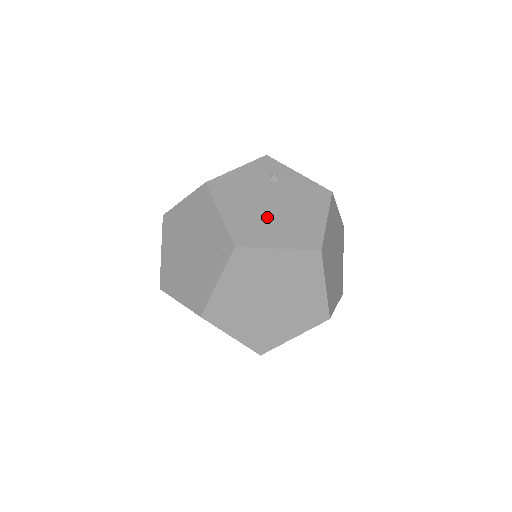
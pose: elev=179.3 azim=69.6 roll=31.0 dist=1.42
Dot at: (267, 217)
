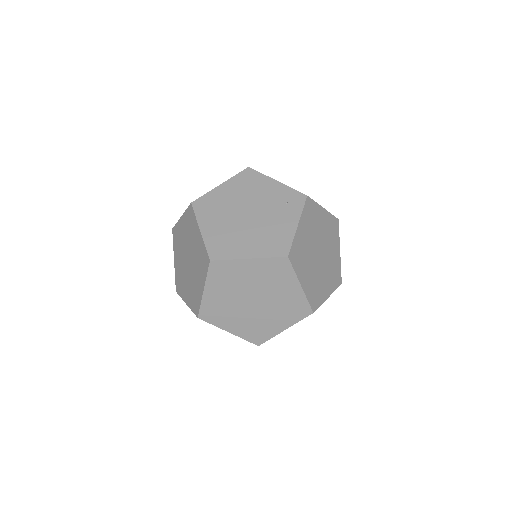
Dot at: occluded
